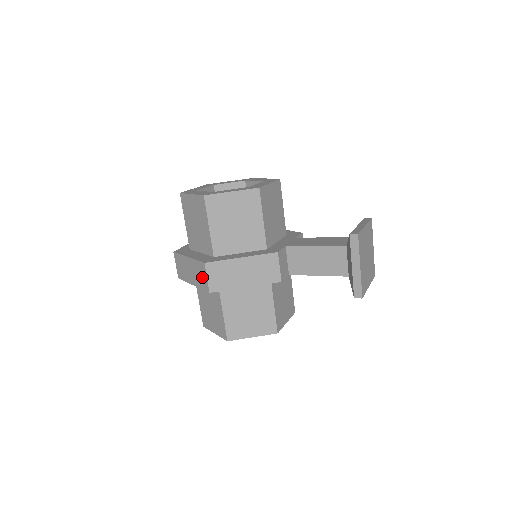
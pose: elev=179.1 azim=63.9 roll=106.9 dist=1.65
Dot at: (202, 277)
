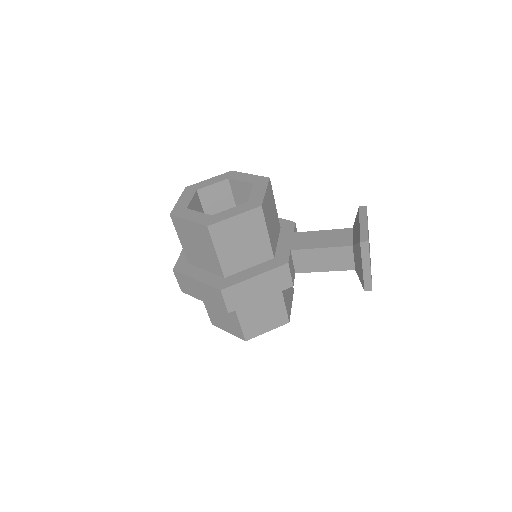
Dot at: (217, 300)
